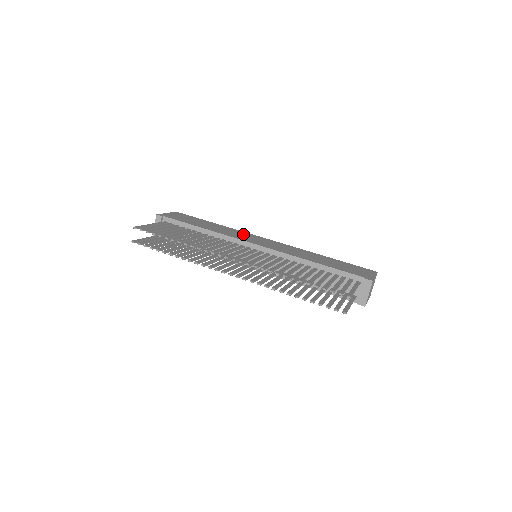
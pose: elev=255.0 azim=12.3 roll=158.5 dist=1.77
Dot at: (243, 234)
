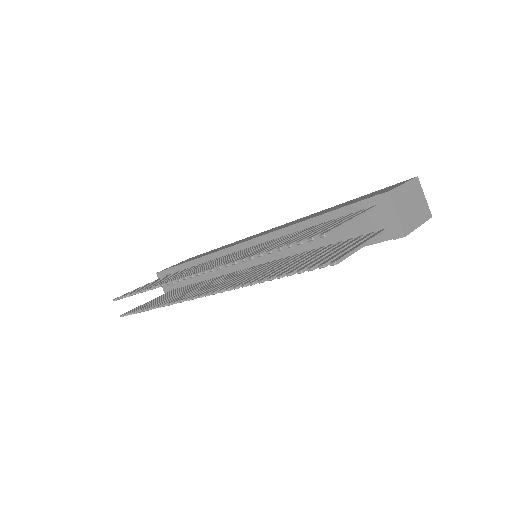
Dot at: occluded
